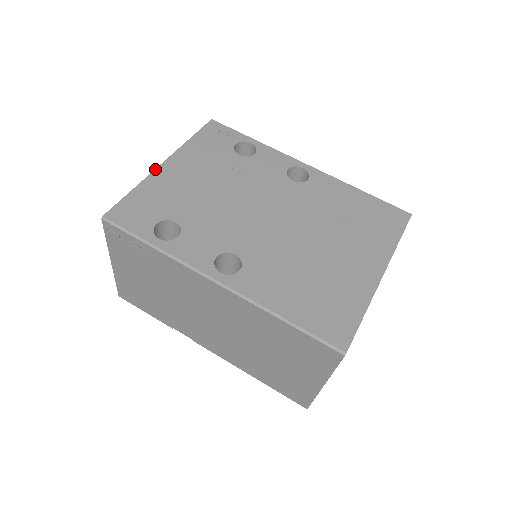
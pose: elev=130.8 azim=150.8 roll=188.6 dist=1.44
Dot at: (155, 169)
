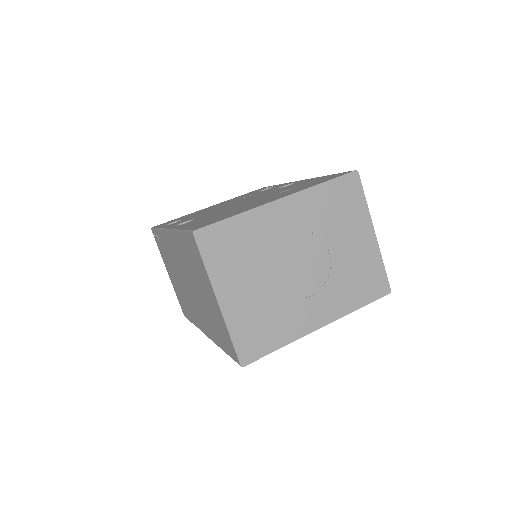
Dot at: (202, 209)
